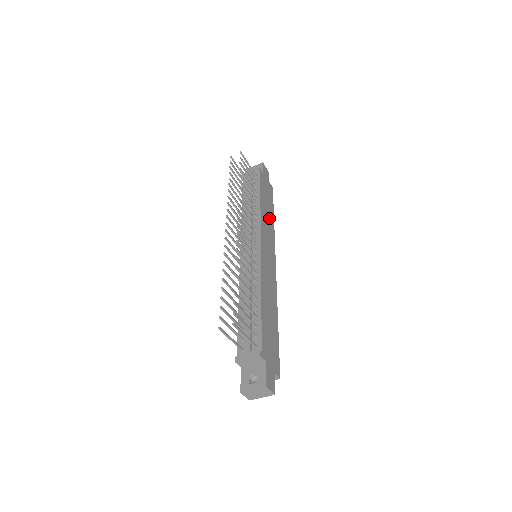
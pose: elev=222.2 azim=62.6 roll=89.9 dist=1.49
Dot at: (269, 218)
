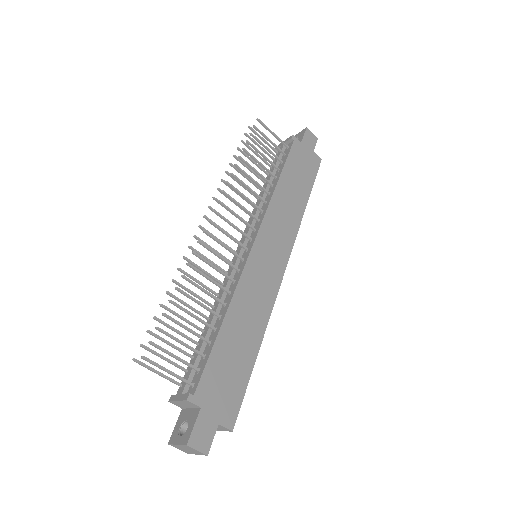
Dot at: (294, 203)
